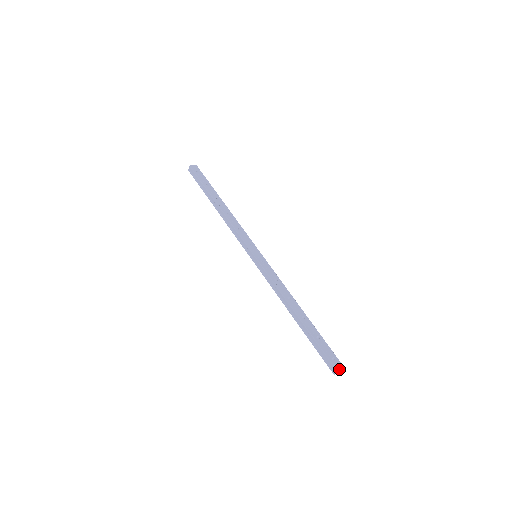
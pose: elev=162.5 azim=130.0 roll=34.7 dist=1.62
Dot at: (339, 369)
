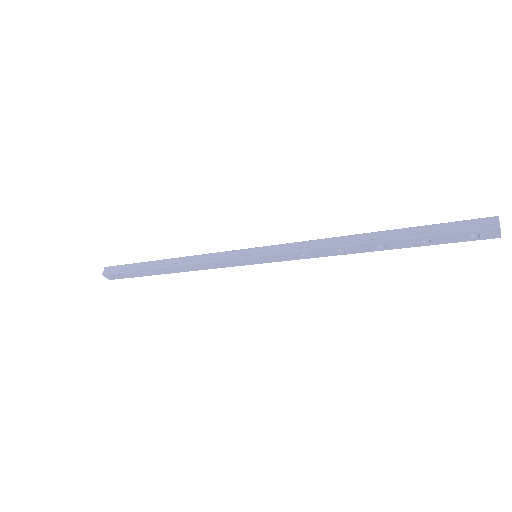
Dot at: (496, 219)
